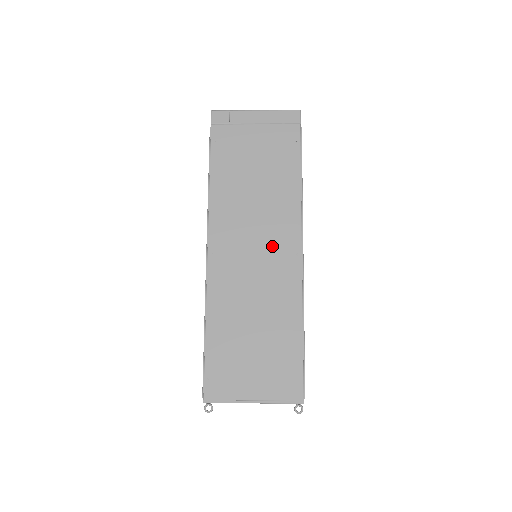
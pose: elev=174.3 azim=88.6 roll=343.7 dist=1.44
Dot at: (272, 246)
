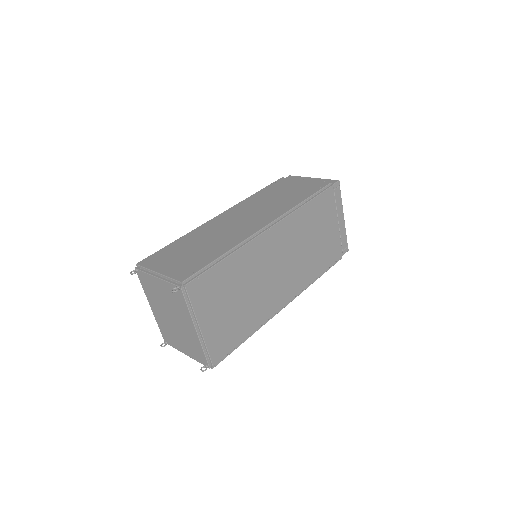
Dot at: (255, 219)
